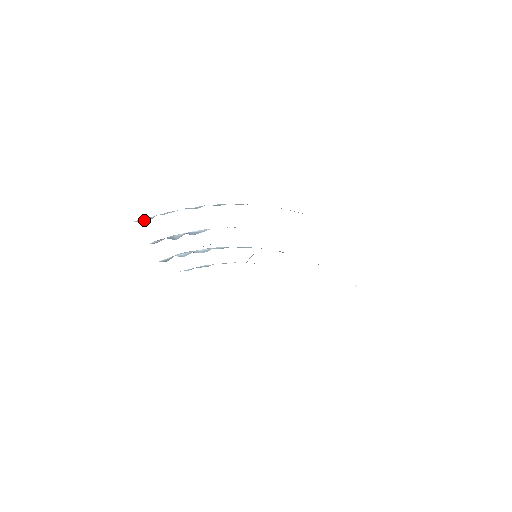
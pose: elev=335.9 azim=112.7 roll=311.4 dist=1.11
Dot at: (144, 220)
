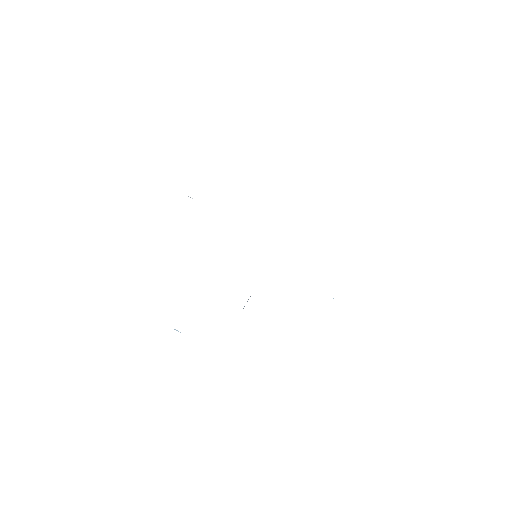
Dot at: occluded
